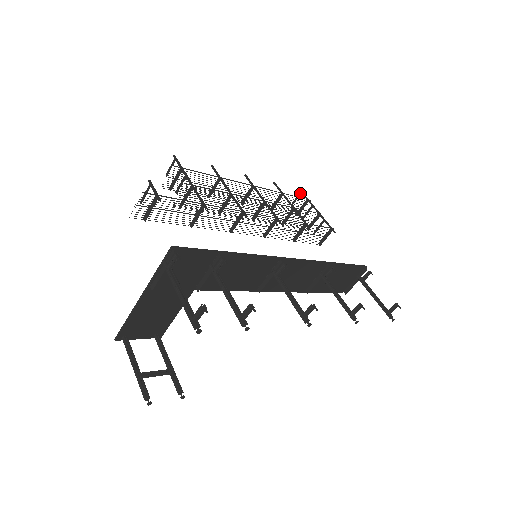
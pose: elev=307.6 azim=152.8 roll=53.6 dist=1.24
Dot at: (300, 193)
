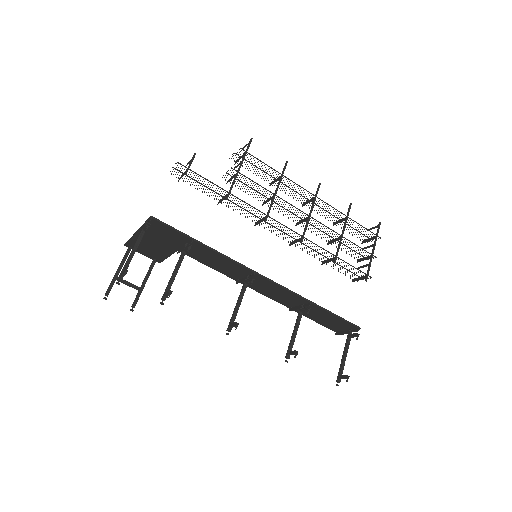
Dot at: (377, 226)
